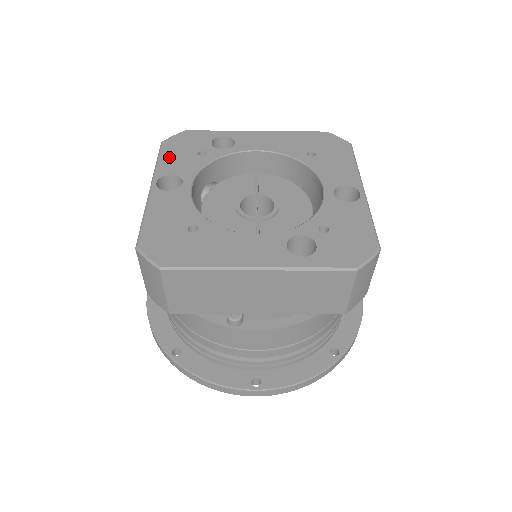
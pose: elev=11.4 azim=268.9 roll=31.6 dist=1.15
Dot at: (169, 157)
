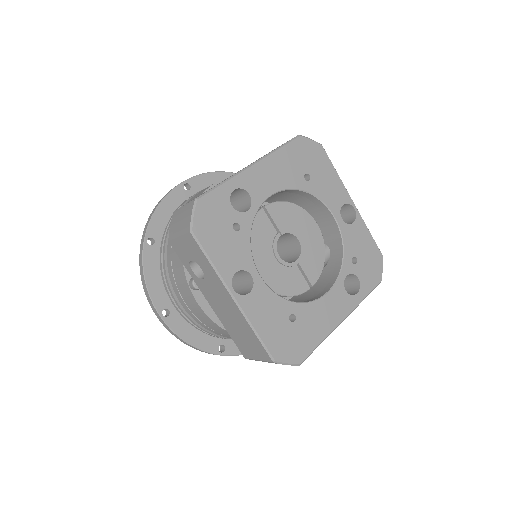
Dot at: (217, 251)
